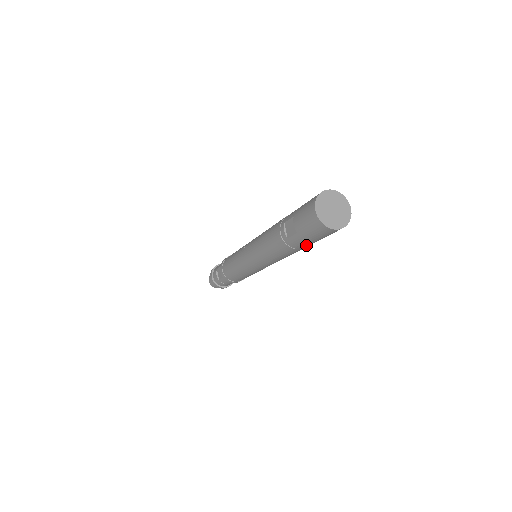
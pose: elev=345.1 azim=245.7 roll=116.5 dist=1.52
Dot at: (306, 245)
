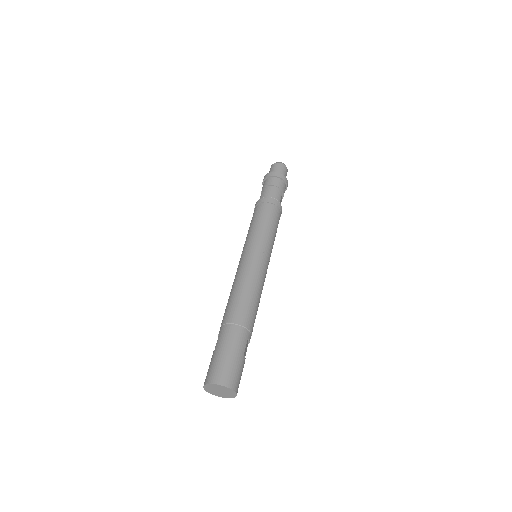
Dot at: occluded
